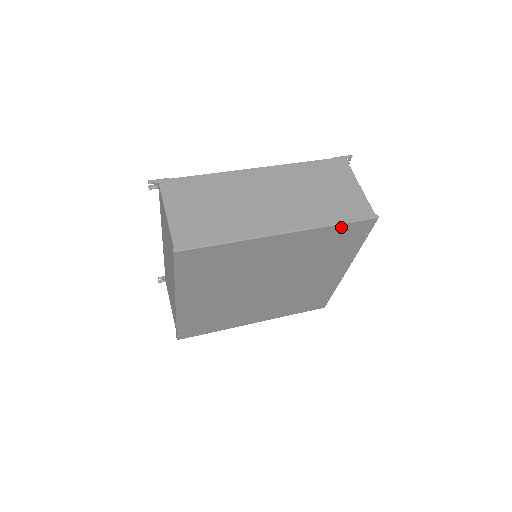
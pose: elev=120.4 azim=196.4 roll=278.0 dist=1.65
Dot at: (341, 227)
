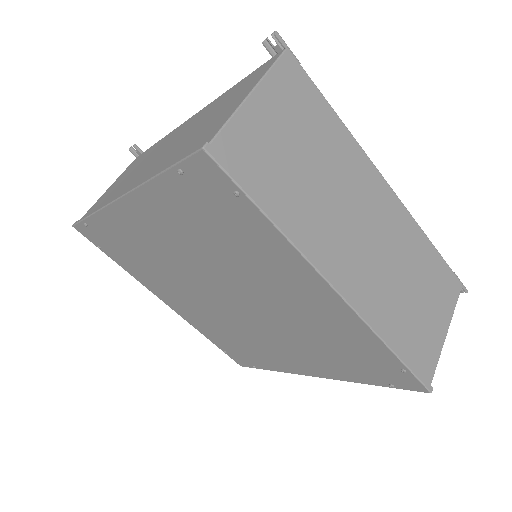
Dot at: (390, 357)
